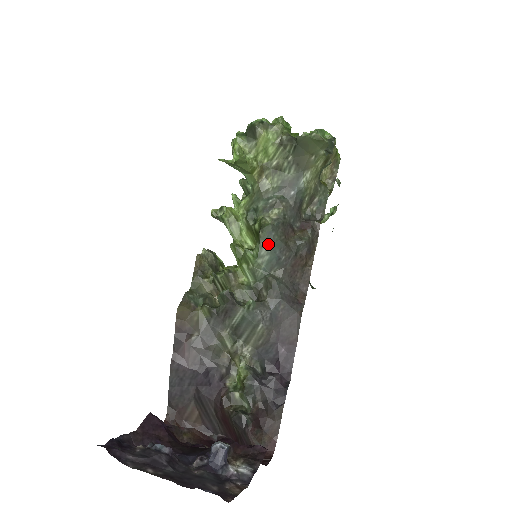
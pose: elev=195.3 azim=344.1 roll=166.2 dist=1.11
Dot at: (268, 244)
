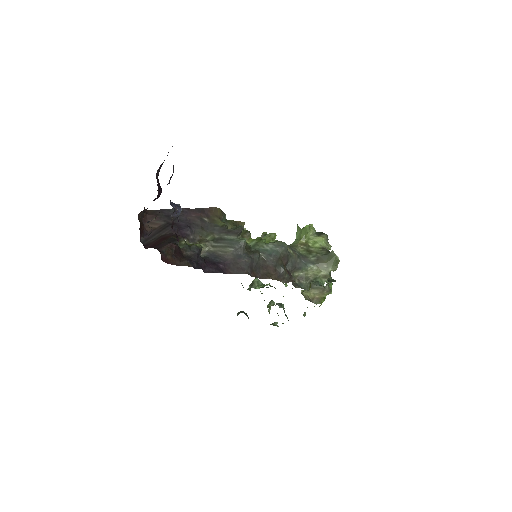
Dot at: (276, 247)
